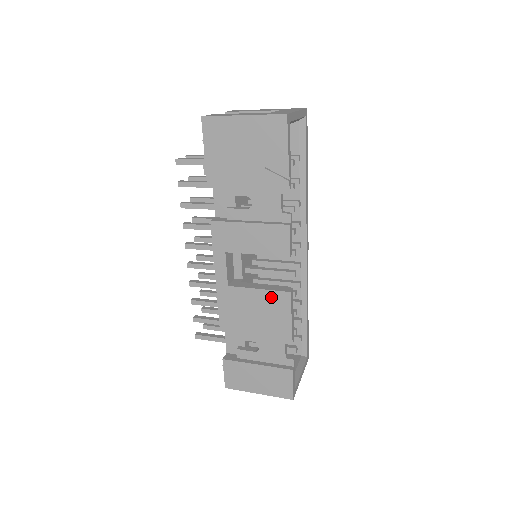
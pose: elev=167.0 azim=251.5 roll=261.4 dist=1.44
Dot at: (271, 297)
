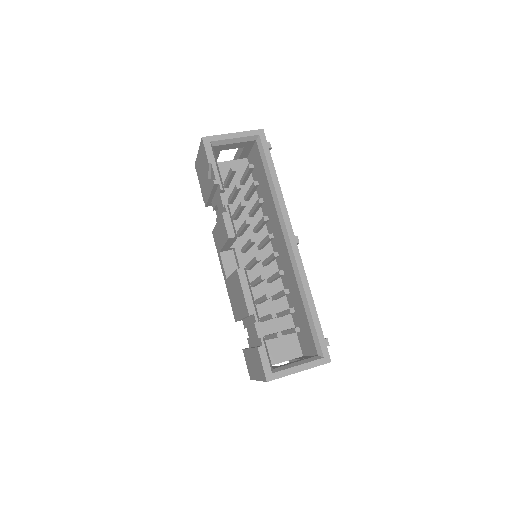
Dot at: (235, 279)
